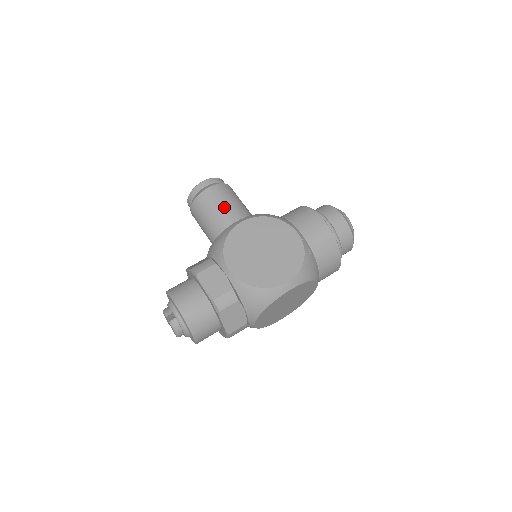
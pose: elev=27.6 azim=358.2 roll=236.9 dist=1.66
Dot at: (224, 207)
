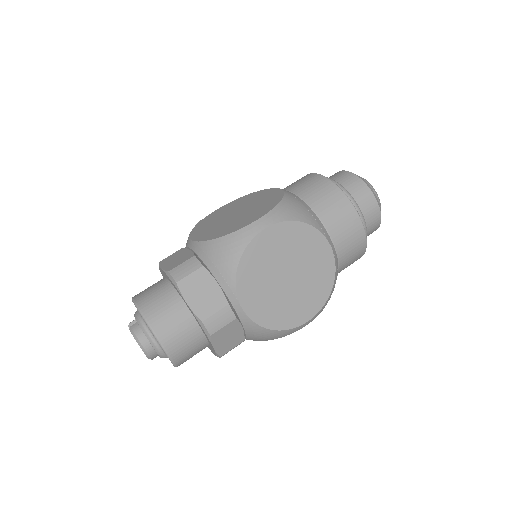
Dot at: occluded
